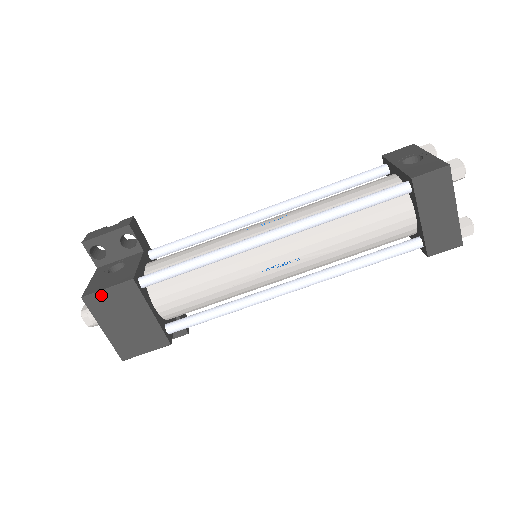
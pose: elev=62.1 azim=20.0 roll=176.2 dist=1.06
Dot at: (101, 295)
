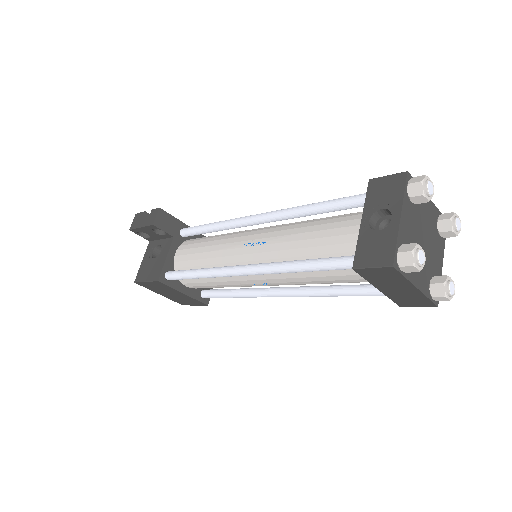
Dot at: (145, 283)
